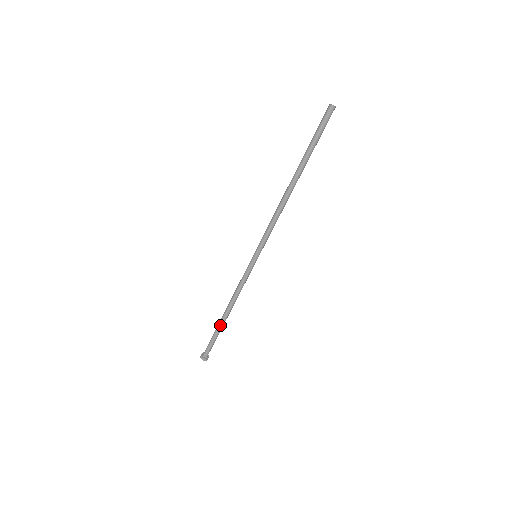
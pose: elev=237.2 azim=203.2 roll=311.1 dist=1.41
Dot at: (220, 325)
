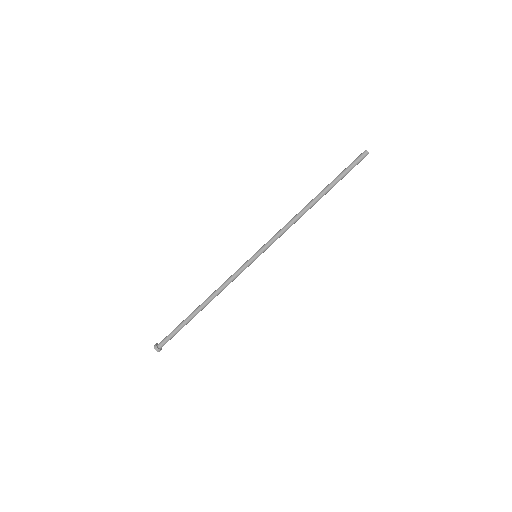
Dot at: (191, 314)
